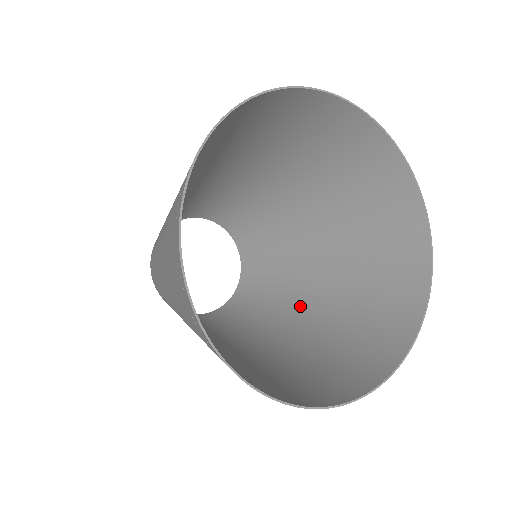
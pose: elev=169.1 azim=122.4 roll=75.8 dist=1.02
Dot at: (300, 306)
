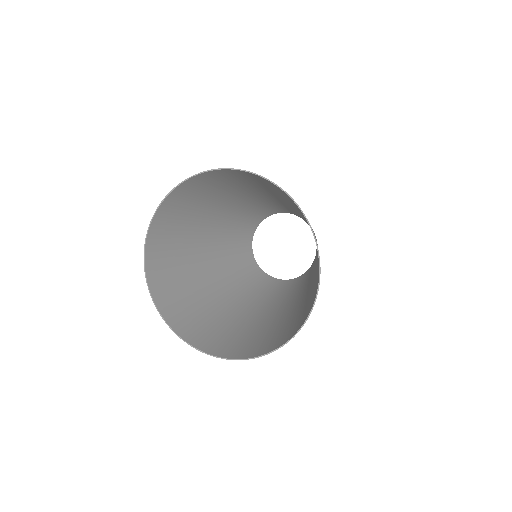
Dot at: (295, 300)
